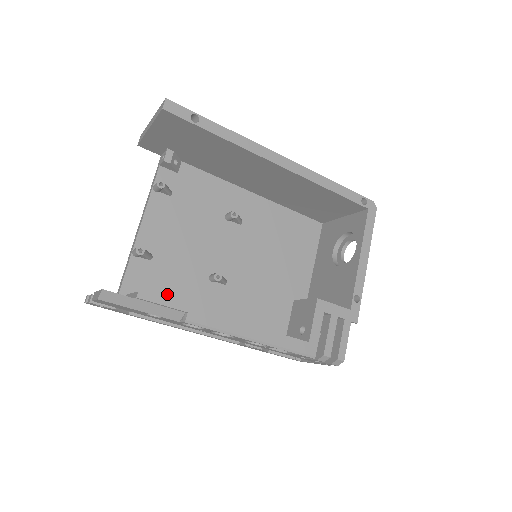
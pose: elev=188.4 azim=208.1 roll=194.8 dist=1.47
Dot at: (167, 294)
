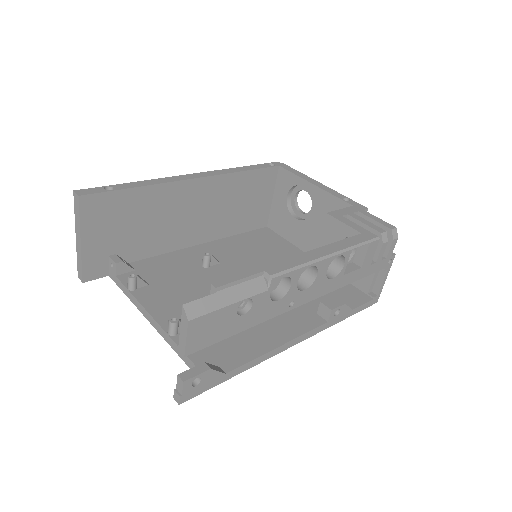
Dot at: (233, 337)
